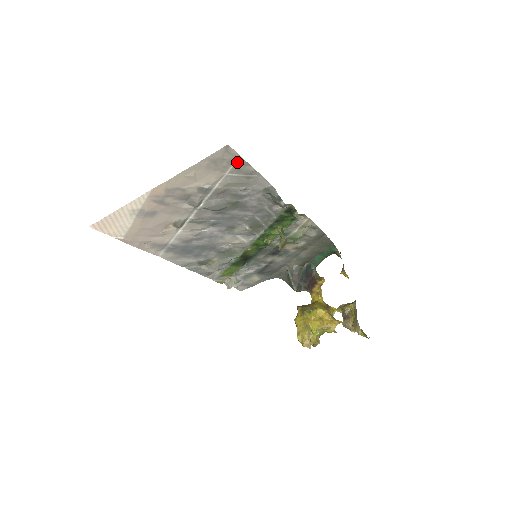
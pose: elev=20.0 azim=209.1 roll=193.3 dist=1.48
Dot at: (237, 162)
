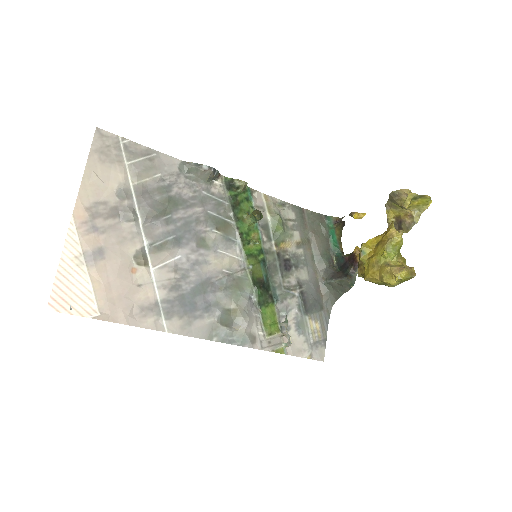
Dot at: (123, 145)
